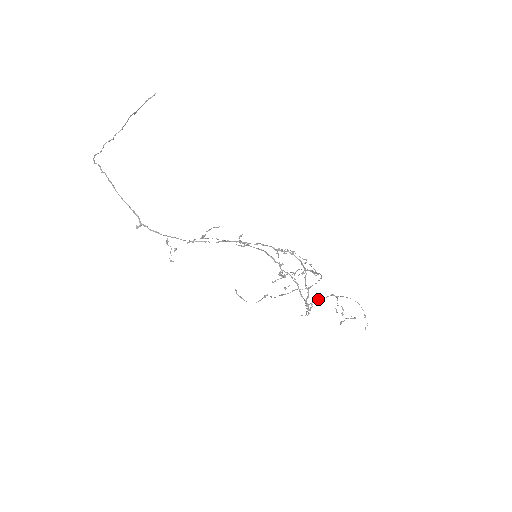
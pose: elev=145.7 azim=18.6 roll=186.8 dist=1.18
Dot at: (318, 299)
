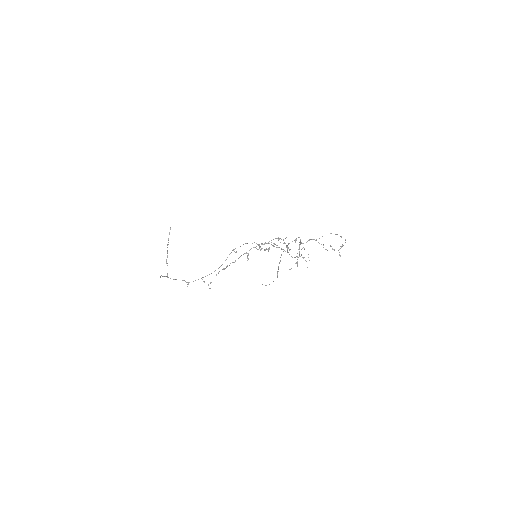
Dot at: (304, 249)
